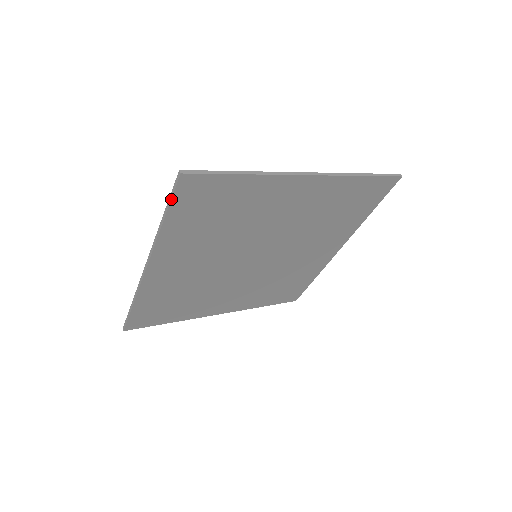
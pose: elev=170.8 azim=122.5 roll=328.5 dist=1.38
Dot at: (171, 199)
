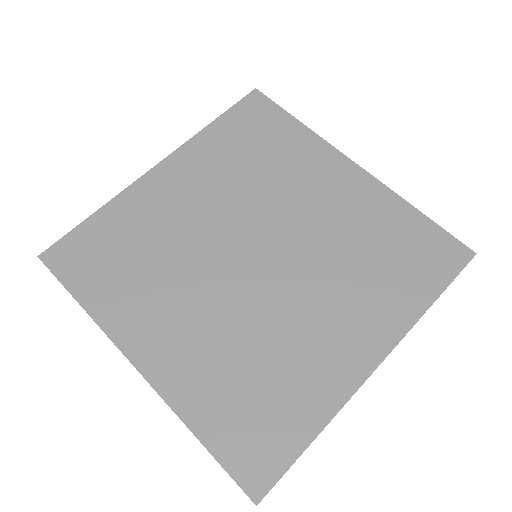
Dot at: (226, 471)
